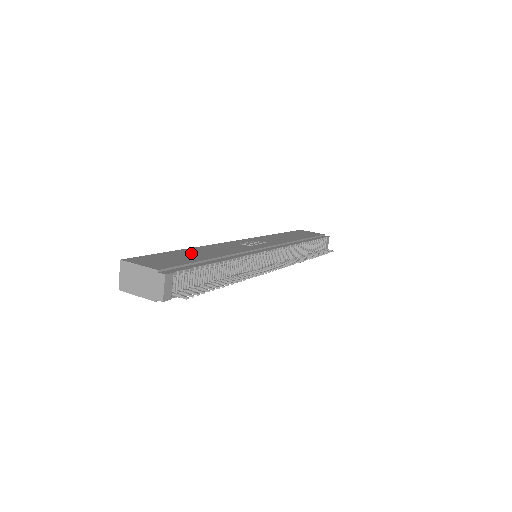
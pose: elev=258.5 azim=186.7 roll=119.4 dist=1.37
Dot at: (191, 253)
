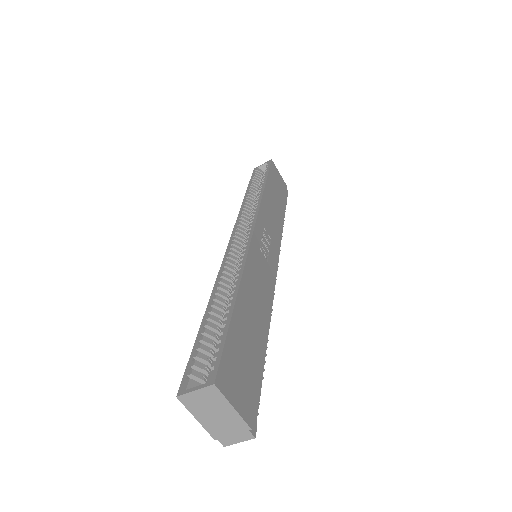
Dot at: (248, 319)
